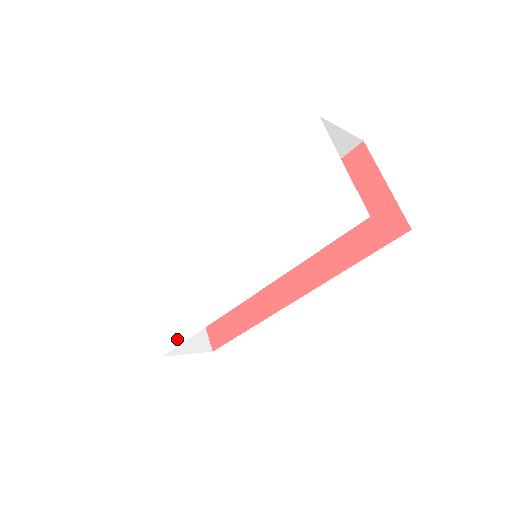
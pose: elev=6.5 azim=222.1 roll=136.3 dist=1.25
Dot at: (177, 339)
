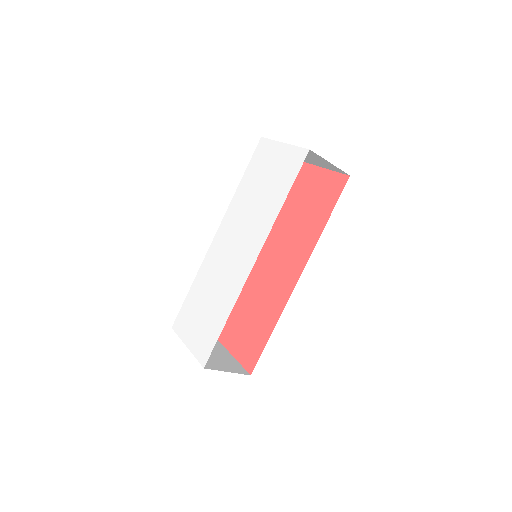
Dot at: (213, 341)
